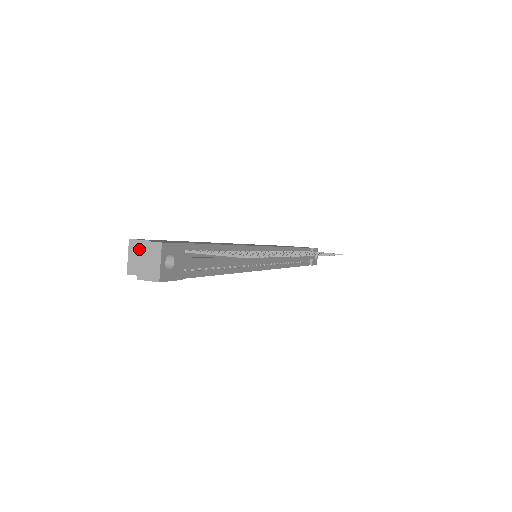
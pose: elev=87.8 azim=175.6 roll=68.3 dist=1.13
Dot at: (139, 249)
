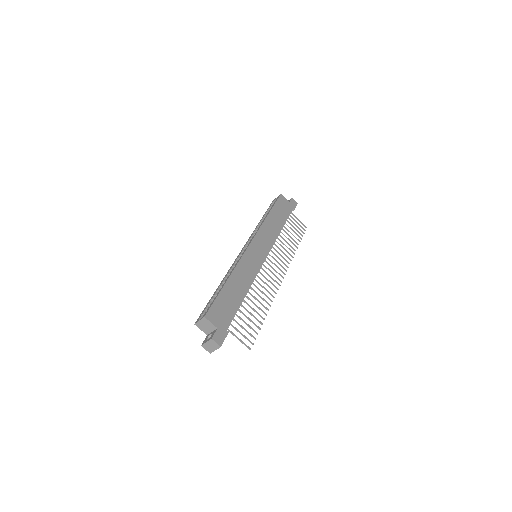
Dot at: (209, 340)
